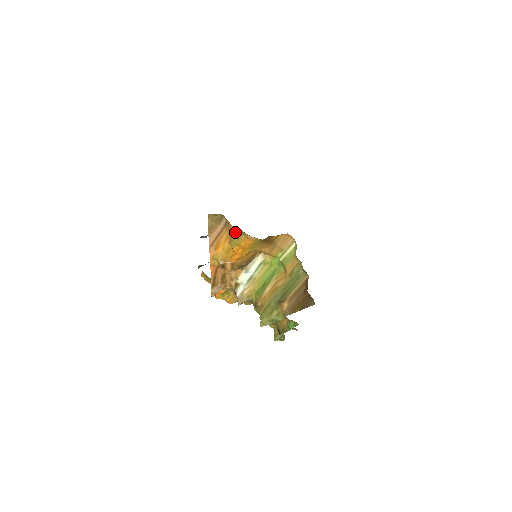
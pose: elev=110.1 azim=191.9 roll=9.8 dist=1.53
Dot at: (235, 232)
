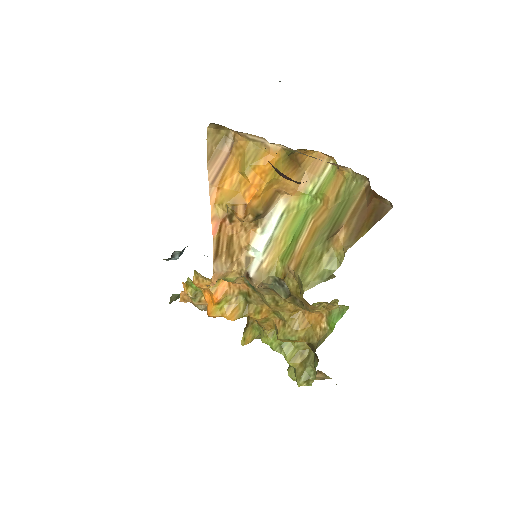
Dot at: (249, 149)
